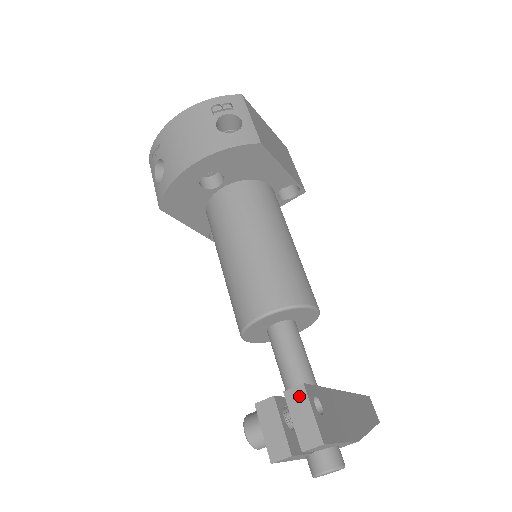
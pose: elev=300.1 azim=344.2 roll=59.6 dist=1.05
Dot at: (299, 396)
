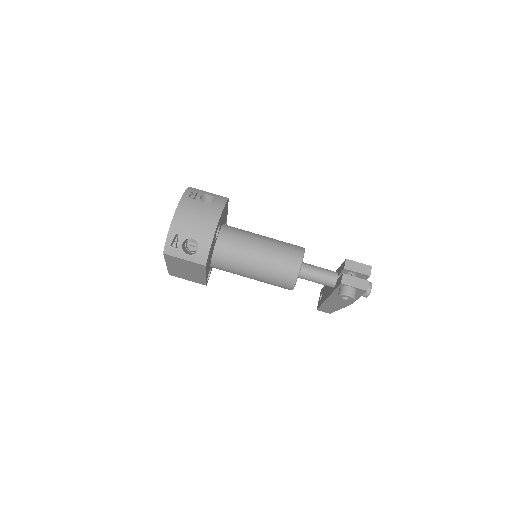
Dot at: (350, 263)
